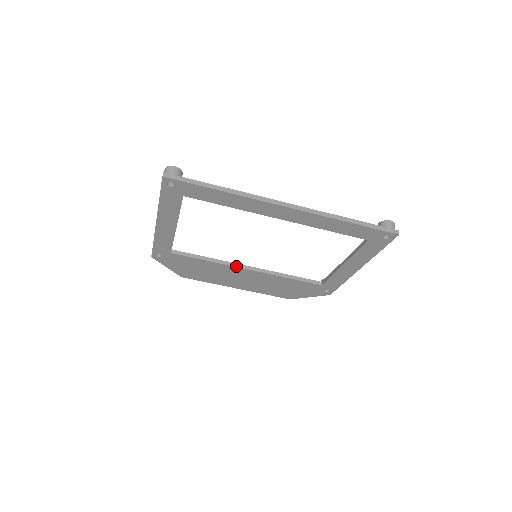
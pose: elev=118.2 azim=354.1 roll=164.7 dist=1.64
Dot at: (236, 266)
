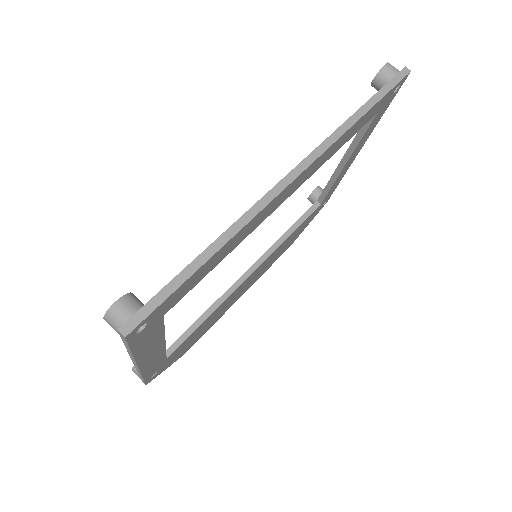
Dot at: (238, 286)
